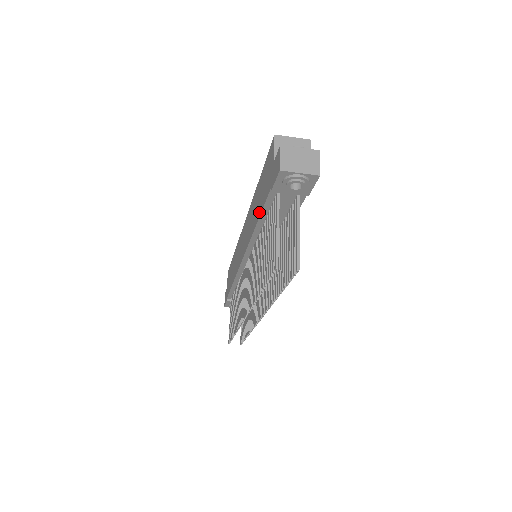
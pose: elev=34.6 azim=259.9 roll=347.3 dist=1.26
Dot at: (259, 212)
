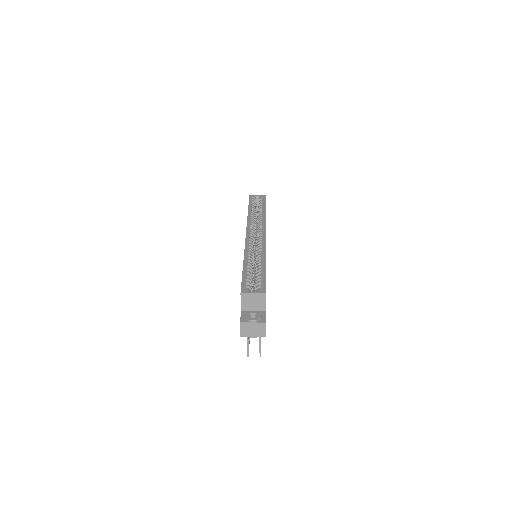
Dot at: occluded
